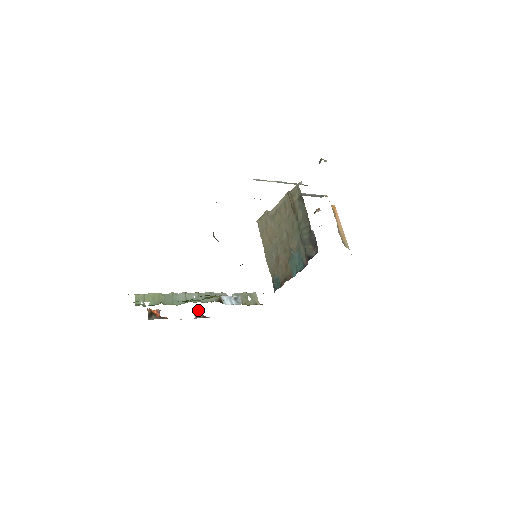
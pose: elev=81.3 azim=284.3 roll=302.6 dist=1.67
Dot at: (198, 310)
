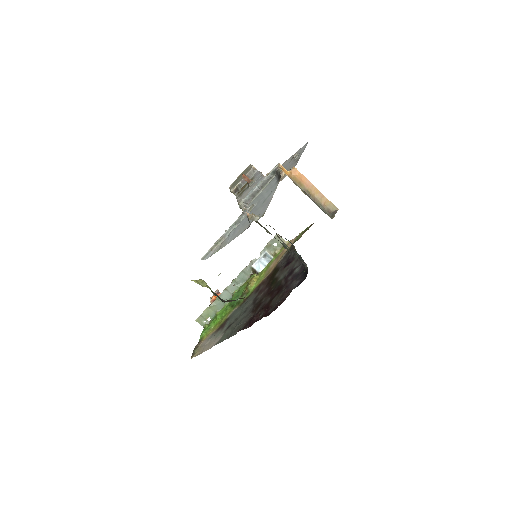
Dot at: occluded
